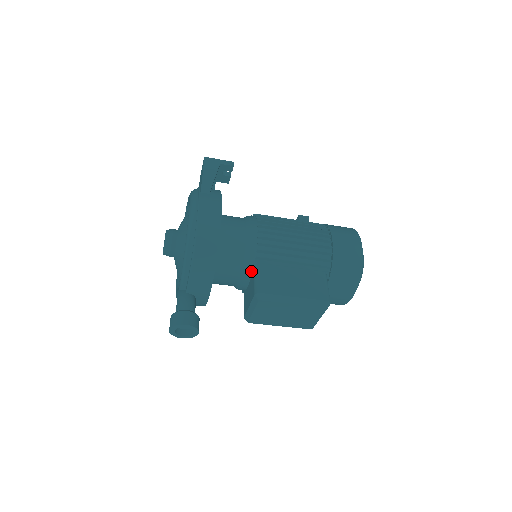
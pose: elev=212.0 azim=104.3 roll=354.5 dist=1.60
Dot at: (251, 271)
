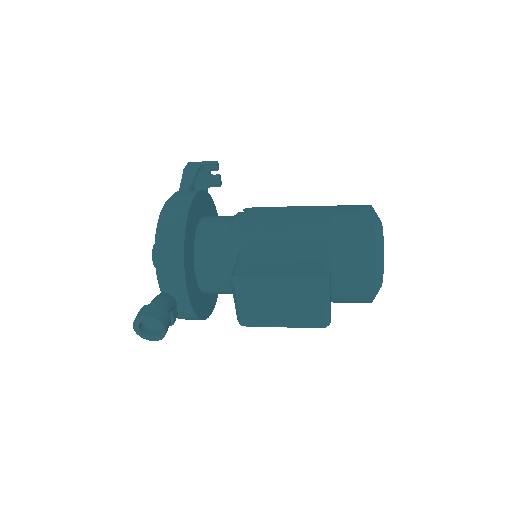
Dot at: occluded
